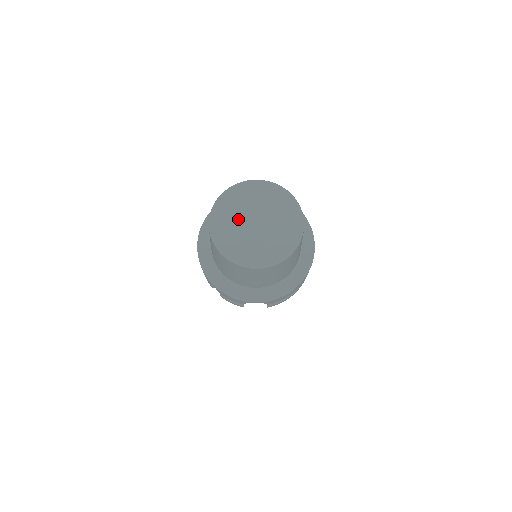
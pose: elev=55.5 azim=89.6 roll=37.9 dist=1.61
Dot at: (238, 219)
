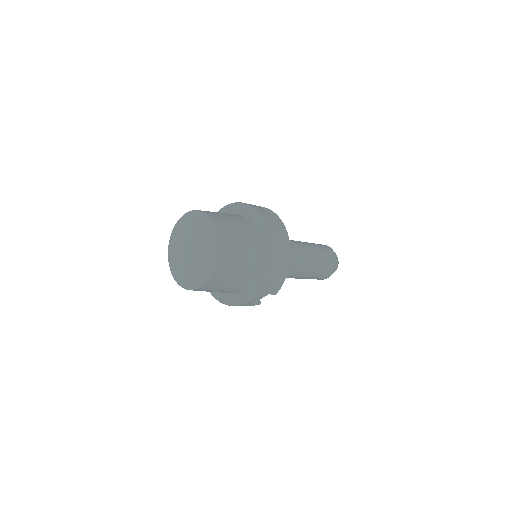
Dot at: (181, 255)
